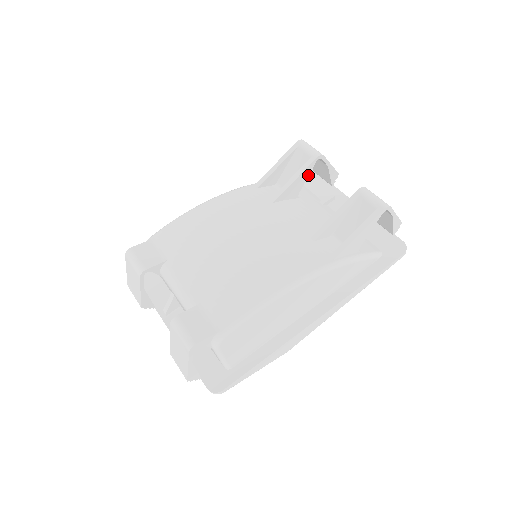
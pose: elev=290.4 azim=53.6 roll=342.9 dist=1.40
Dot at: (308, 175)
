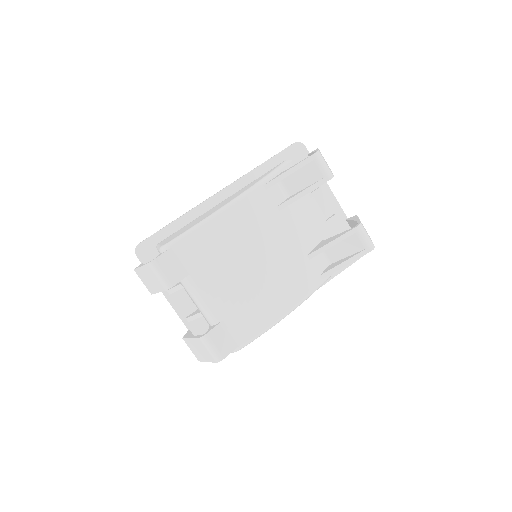
Dot at: occluded
